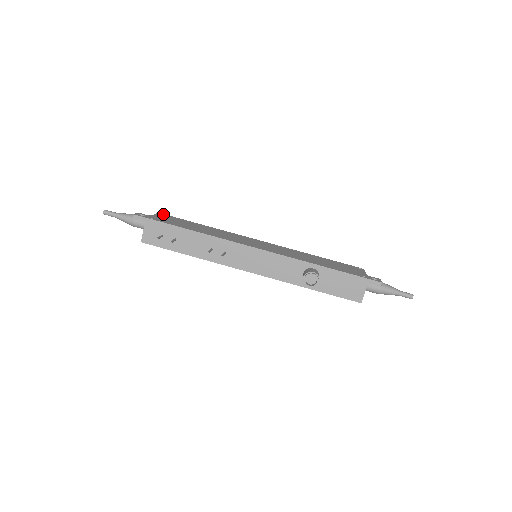
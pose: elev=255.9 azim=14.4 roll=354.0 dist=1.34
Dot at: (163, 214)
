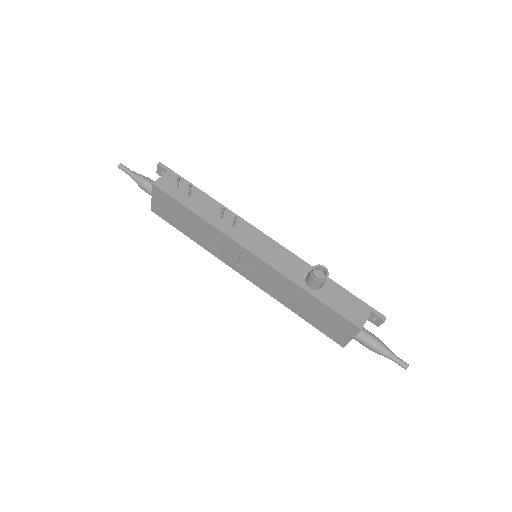
Dot at: occluded
